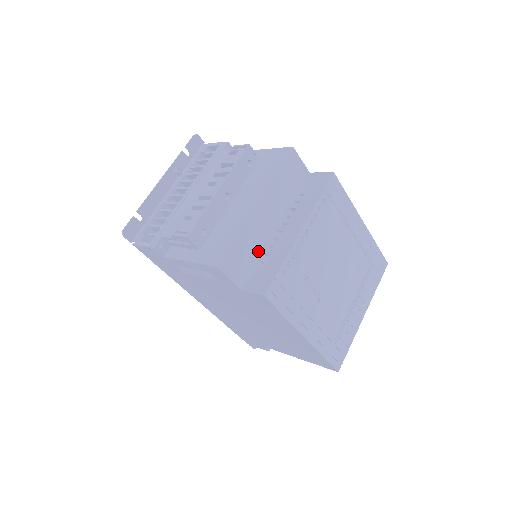
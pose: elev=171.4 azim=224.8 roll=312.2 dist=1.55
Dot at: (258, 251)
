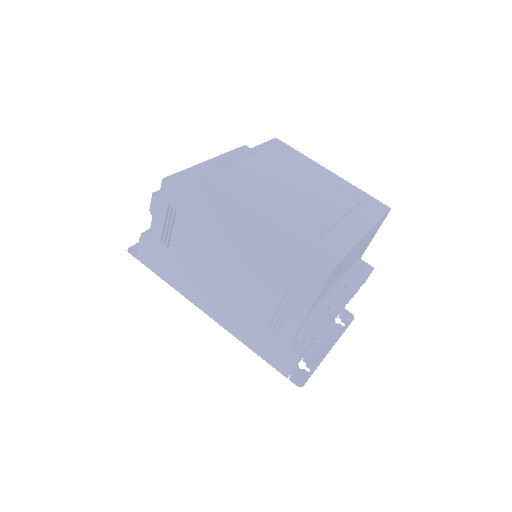
Dot at: occluded
